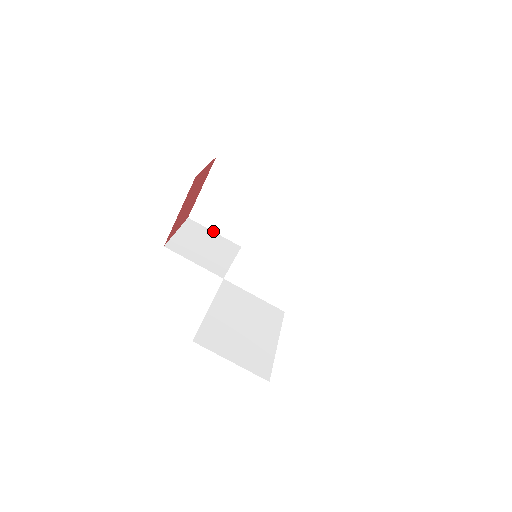
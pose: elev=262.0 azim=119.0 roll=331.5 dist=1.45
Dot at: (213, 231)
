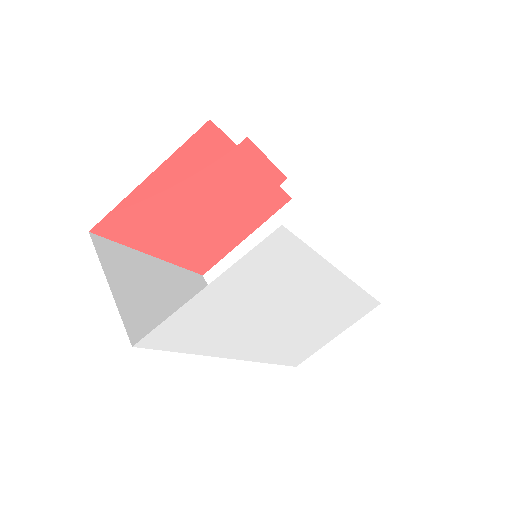
Dot at: occluded
